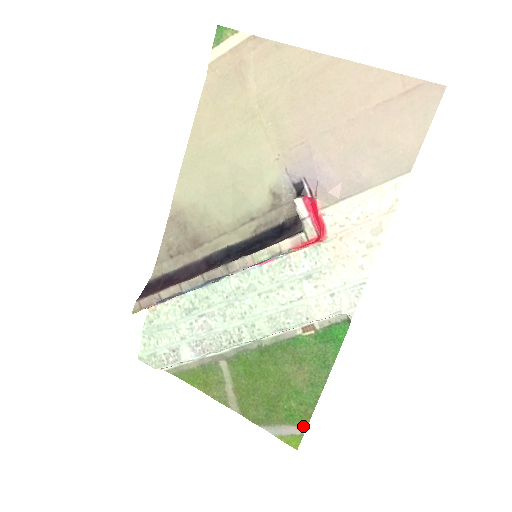
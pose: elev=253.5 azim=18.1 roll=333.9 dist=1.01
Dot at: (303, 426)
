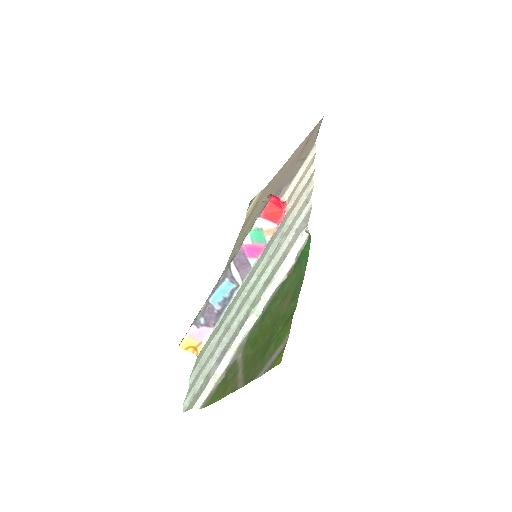
Dot at: (286, 337)
